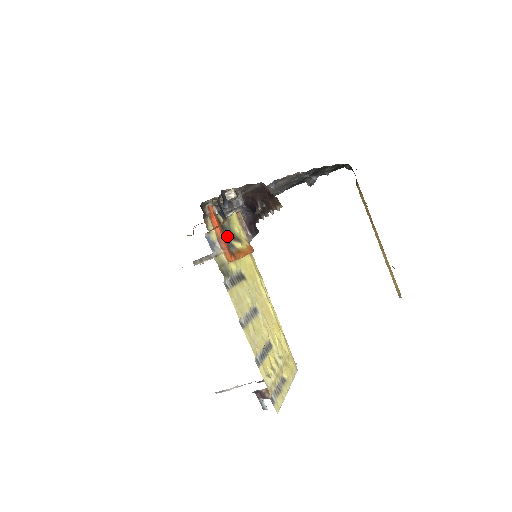
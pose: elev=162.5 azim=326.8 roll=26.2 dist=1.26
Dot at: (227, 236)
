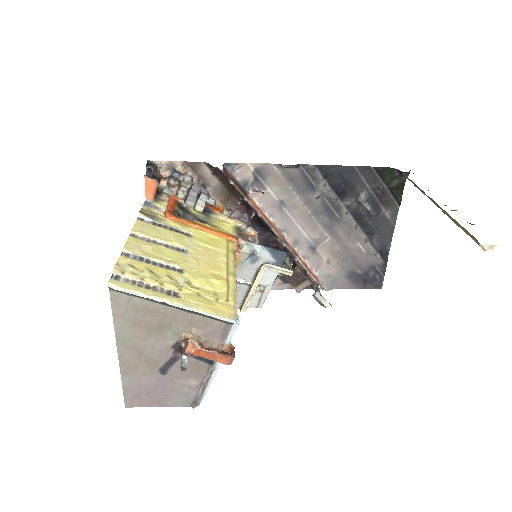
Dot at: (180, 210)
